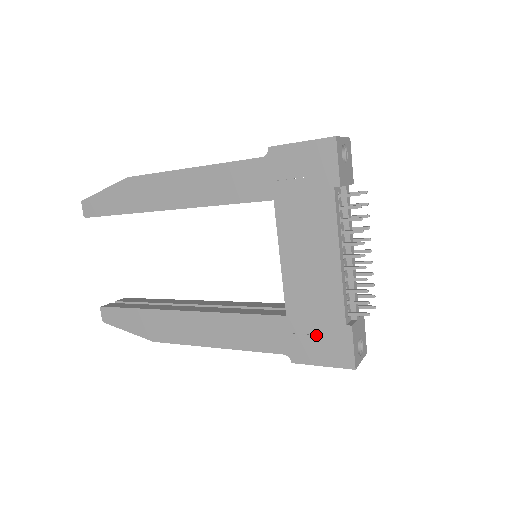
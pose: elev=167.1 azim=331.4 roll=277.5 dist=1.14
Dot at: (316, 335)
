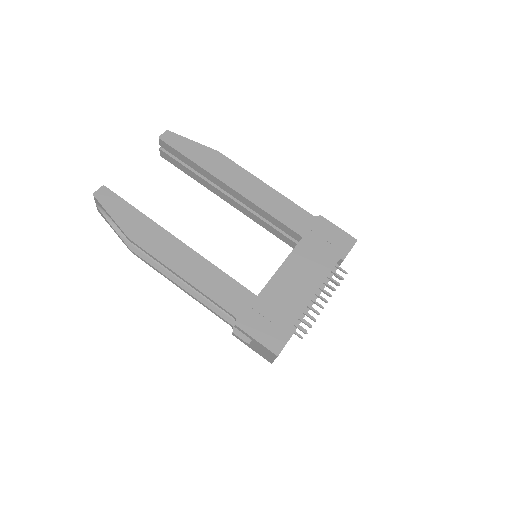
Dot at: (268, 320)
